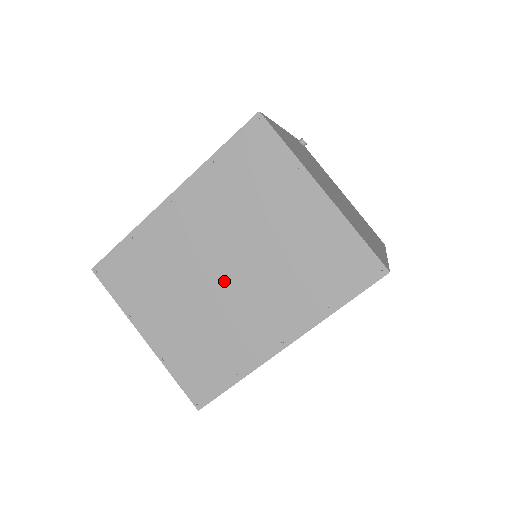
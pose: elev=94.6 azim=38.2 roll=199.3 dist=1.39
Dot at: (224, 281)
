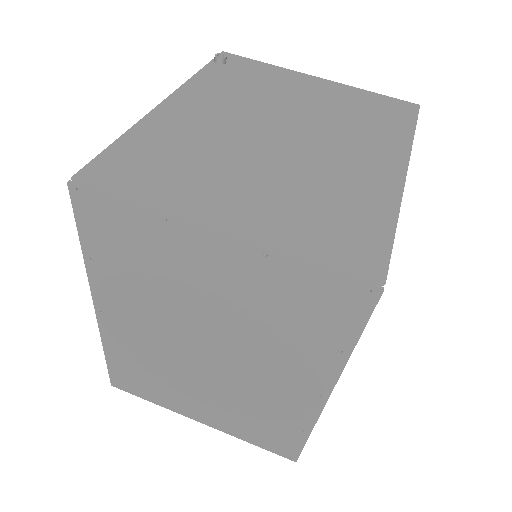
Dot at: (213, 362)
